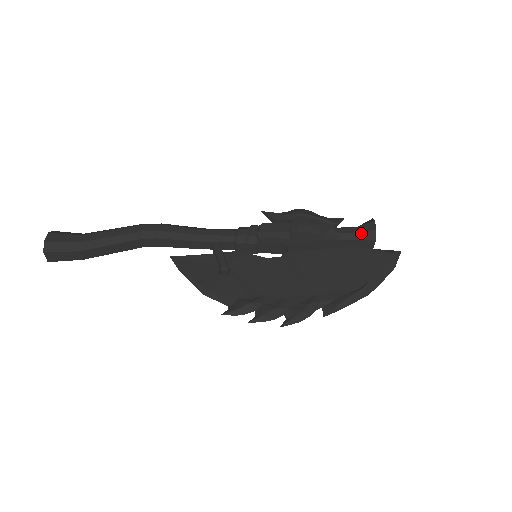
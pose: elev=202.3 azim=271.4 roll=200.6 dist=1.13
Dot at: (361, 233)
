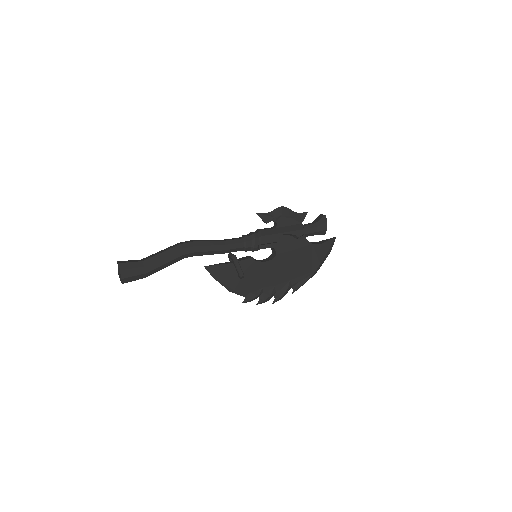
Dot at: (318, 232)
